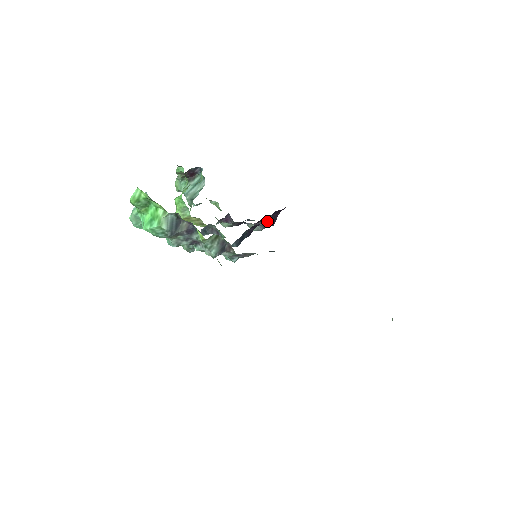
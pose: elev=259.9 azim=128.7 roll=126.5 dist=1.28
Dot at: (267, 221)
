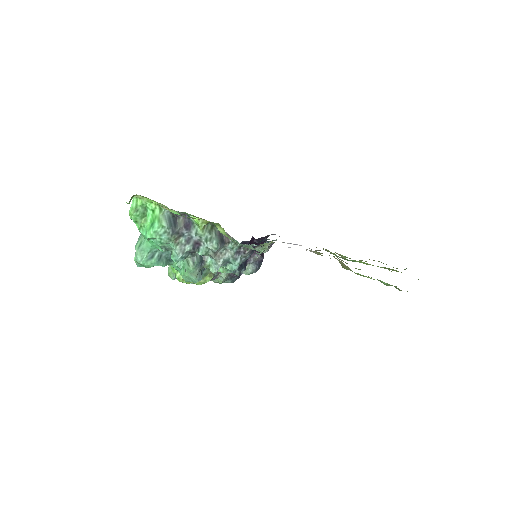
Dot at: occluded
